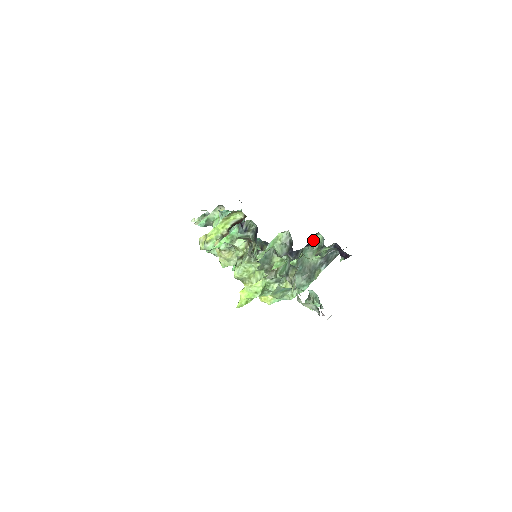
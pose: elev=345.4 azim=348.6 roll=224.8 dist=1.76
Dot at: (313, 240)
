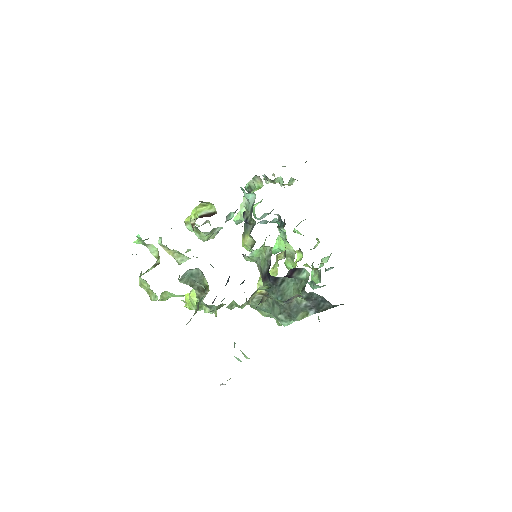
Dot at: (296, 273)
